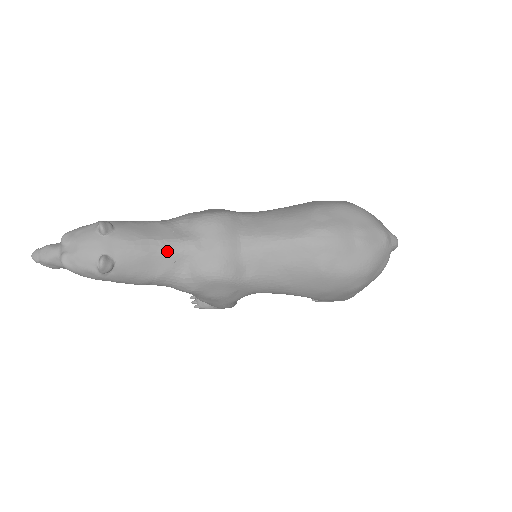
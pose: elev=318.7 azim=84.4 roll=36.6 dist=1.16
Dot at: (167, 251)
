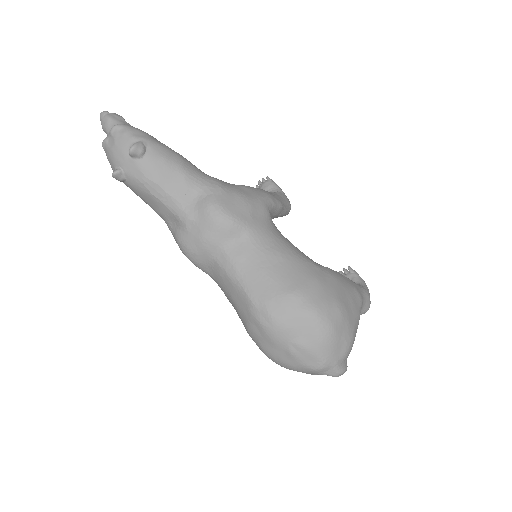
Dot at: (166, 205)
